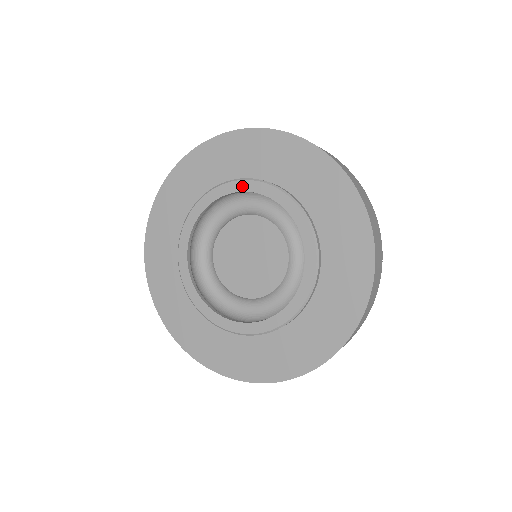
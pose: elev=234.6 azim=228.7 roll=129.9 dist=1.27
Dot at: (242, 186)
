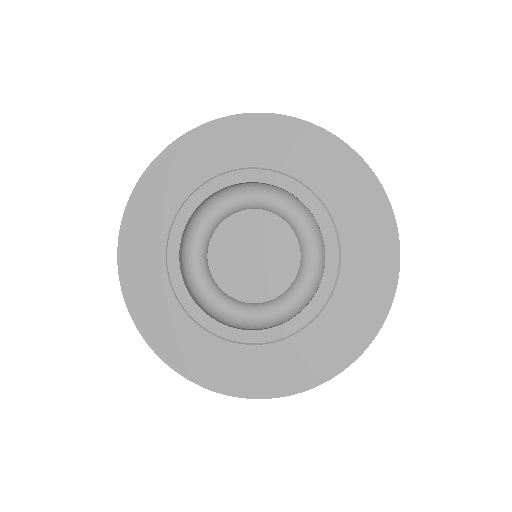
Dot at: (292, 186)
